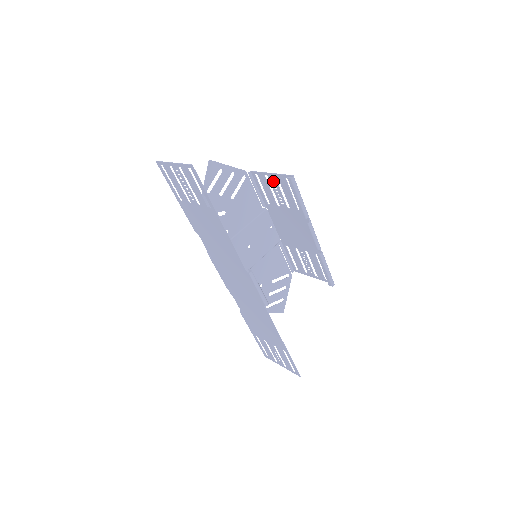
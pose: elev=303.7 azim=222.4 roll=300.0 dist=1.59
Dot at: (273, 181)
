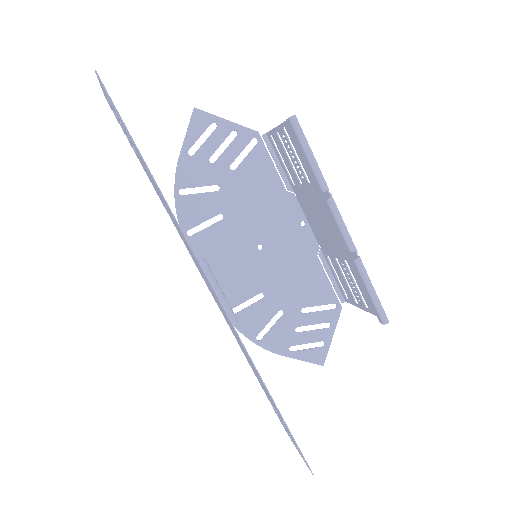
Dot at: (284, 138)
